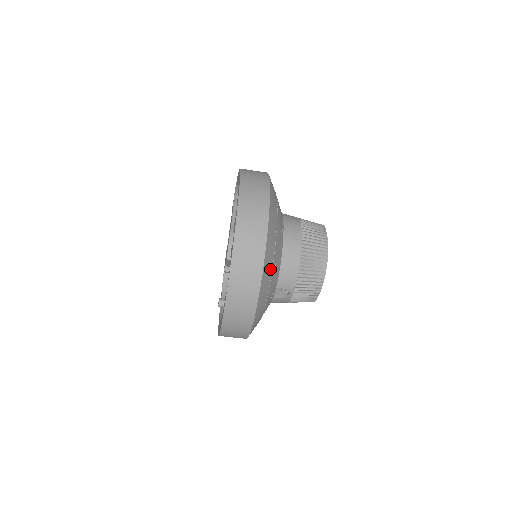
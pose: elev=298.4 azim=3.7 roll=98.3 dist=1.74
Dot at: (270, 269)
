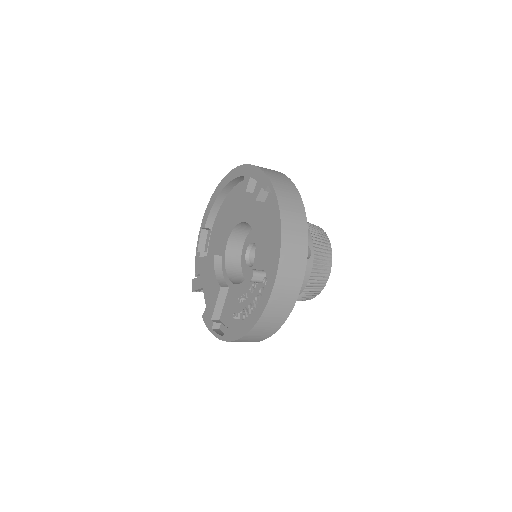
Dot at: occluded
